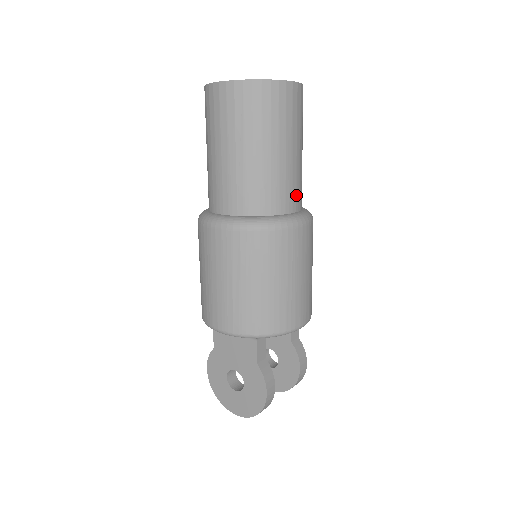
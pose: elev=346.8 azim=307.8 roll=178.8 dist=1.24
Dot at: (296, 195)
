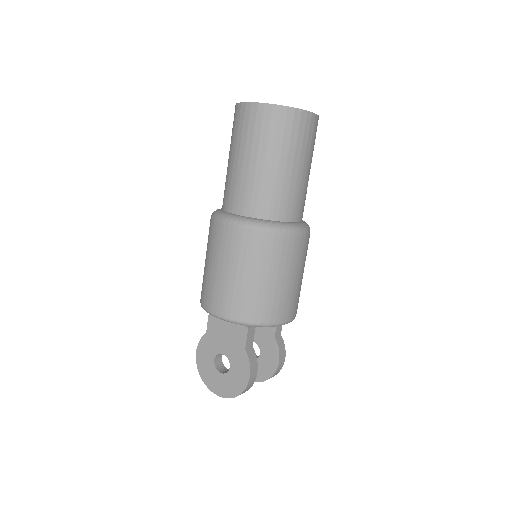
Dot at: (300, 208)
